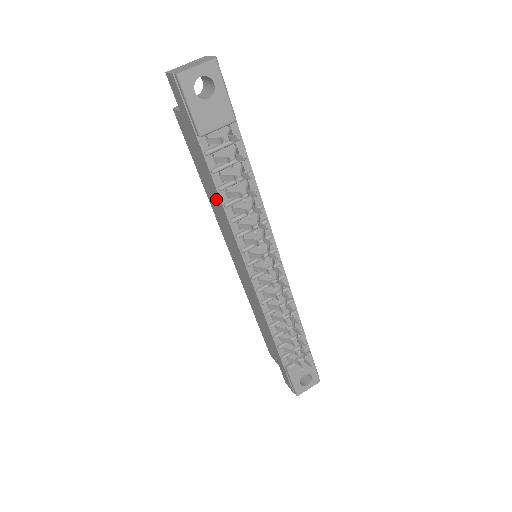
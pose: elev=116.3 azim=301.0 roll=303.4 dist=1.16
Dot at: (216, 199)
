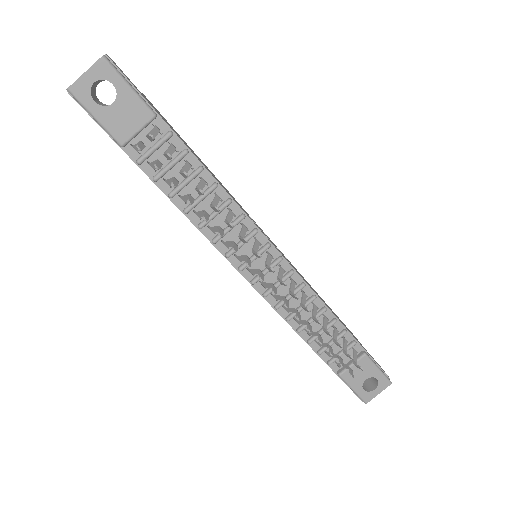
Dot at: occluded
